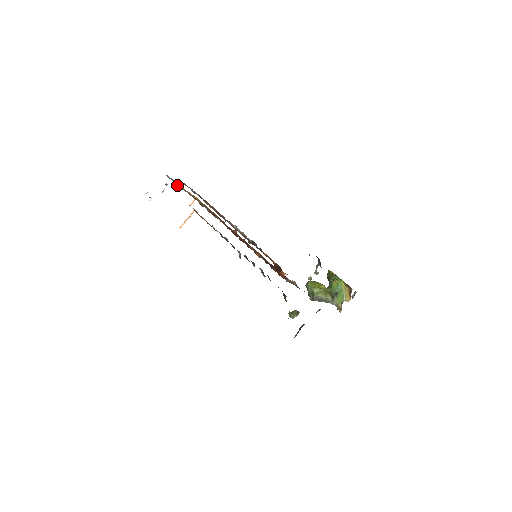
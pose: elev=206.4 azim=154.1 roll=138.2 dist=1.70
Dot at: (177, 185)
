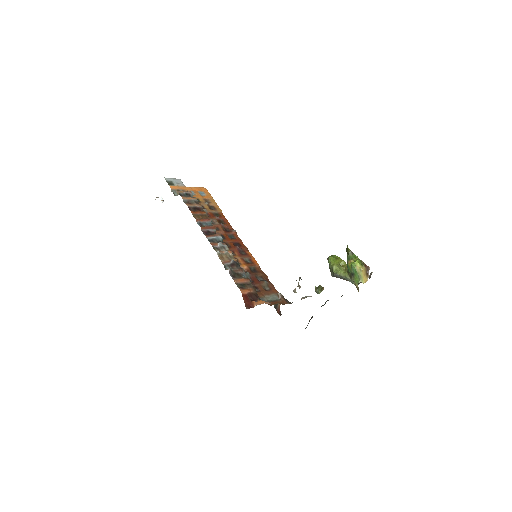
Dot at: (175, 191)
